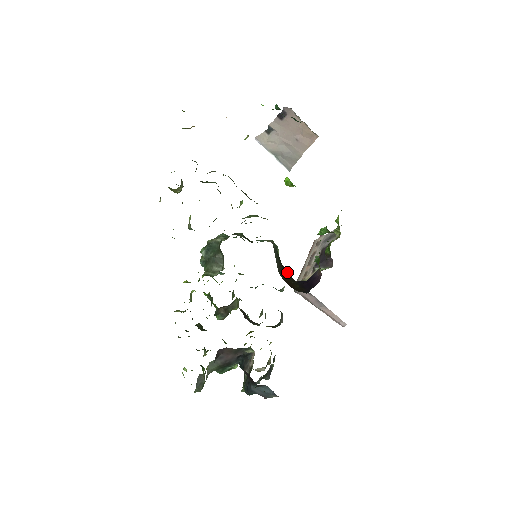
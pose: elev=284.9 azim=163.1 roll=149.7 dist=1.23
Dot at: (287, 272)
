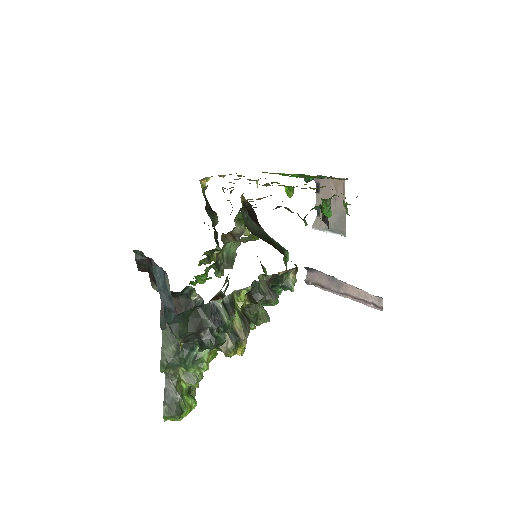
Dot at: occluded
